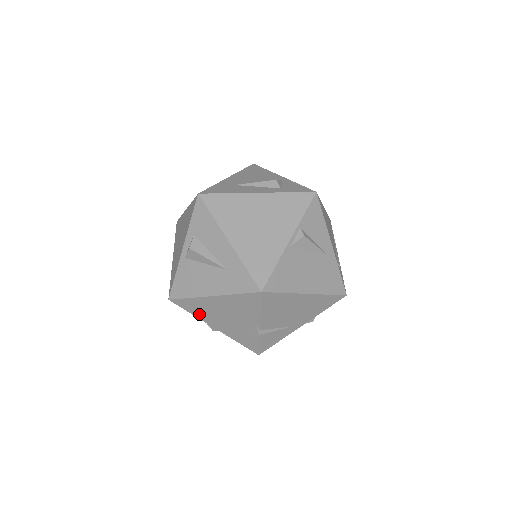
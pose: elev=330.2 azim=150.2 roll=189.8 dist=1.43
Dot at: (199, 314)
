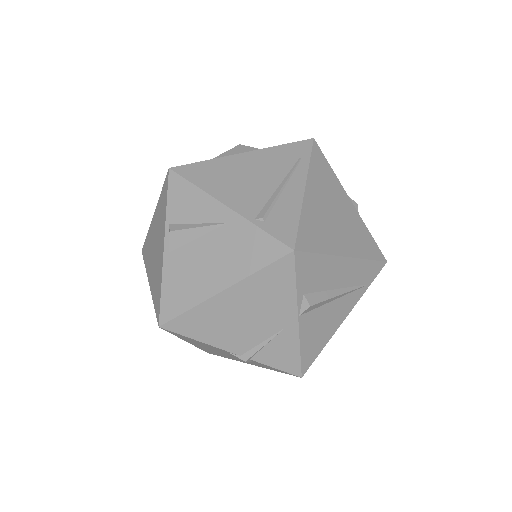
Dot at: (226, 357)
